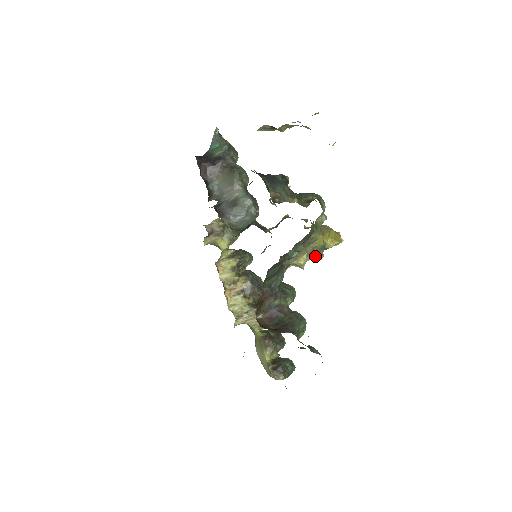
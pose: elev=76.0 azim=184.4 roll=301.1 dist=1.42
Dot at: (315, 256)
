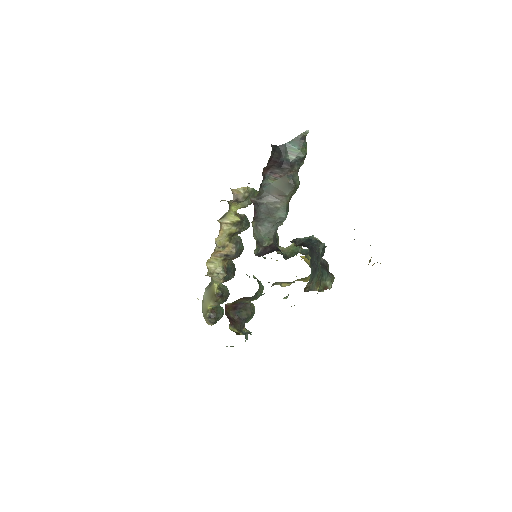
Dot at: occluded
